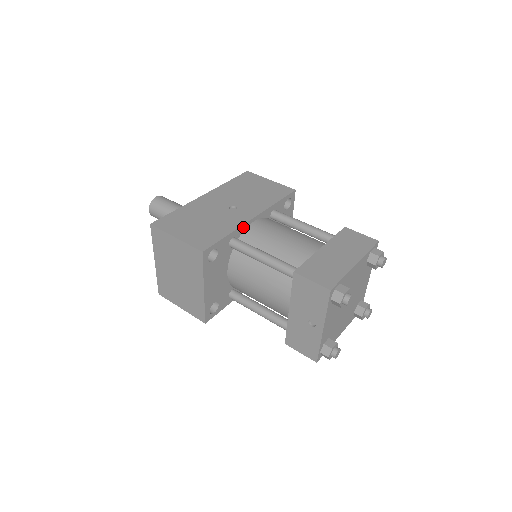
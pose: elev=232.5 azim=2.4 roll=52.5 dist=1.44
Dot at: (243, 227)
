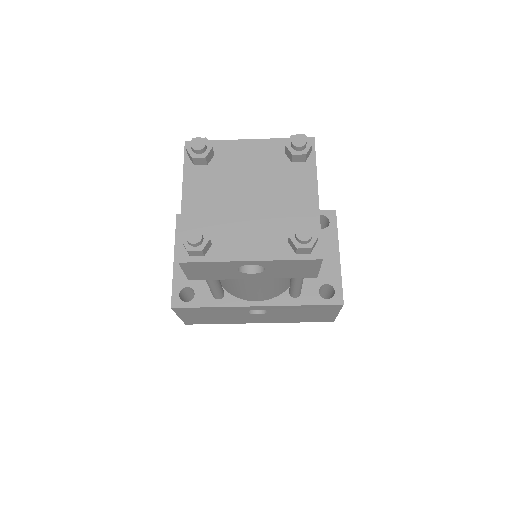
Dot at: occluded
